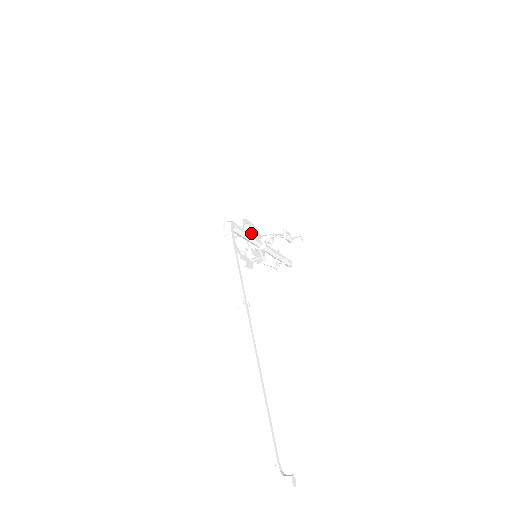
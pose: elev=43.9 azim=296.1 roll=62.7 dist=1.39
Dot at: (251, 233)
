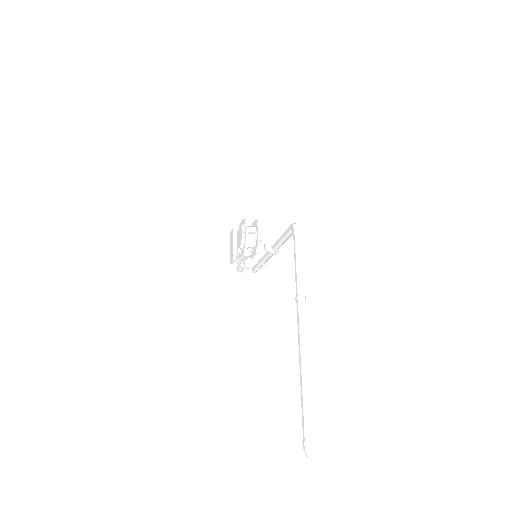
Dot at: occluded
